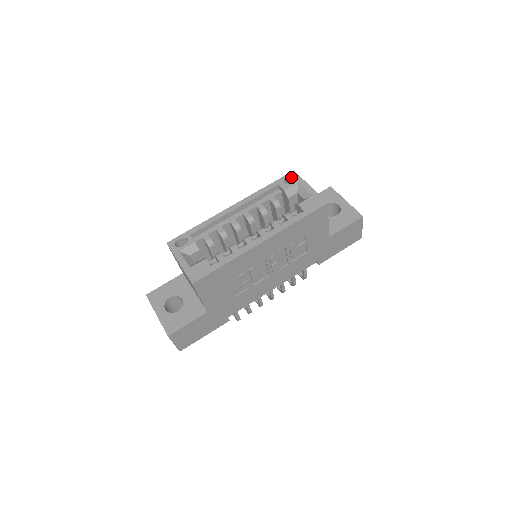
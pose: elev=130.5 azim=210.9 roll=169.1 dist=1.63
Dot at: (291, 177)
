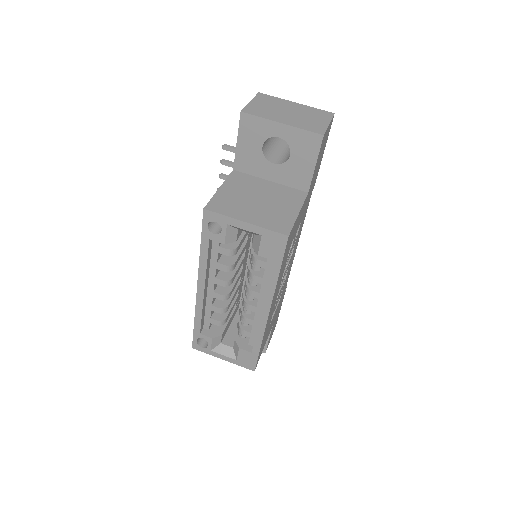
Dot at: (211, 221)
